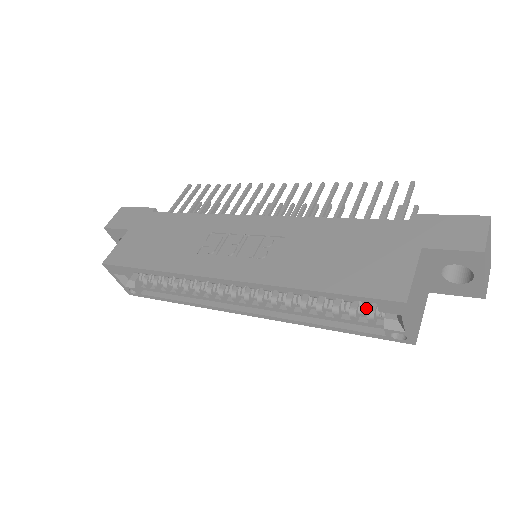
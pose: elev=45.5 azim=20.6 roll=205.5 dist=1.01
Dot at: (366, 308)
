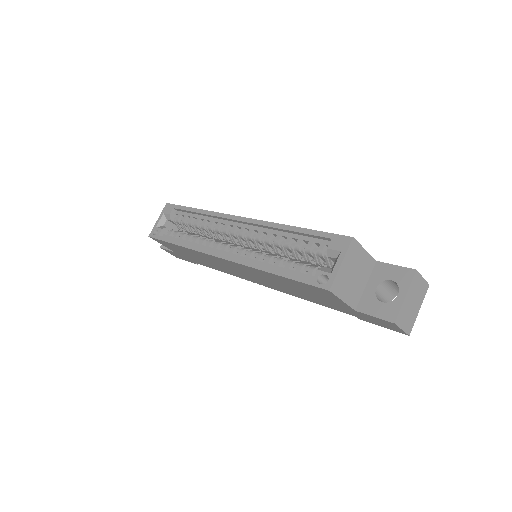
Dot at: (313, 266)
